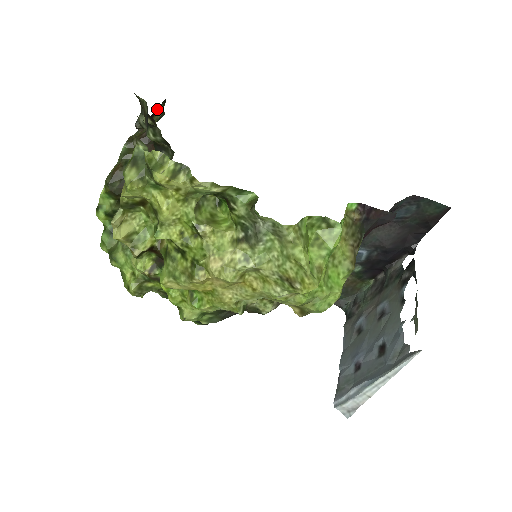
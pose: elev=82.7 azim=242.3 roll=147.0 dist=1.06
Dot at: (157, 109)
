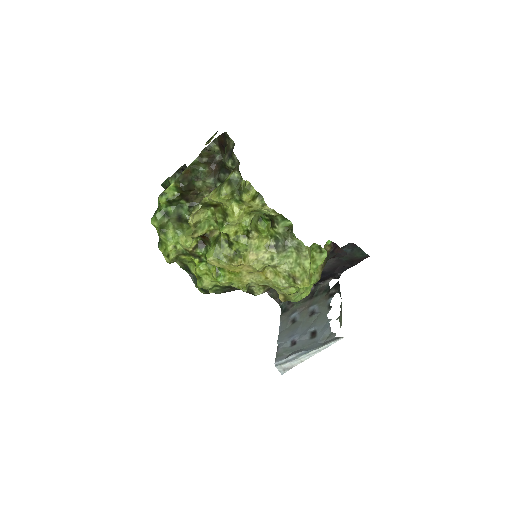
Dot at: occluded
